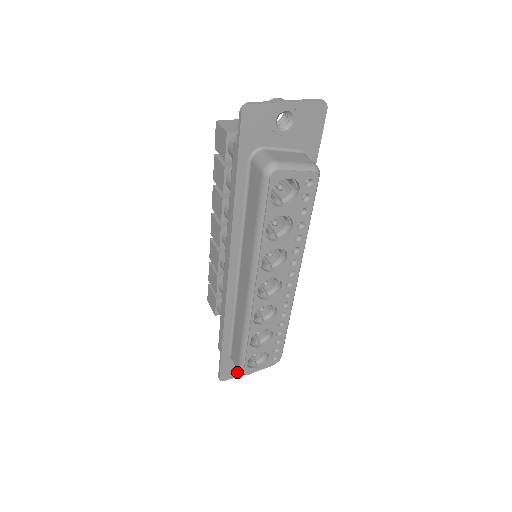
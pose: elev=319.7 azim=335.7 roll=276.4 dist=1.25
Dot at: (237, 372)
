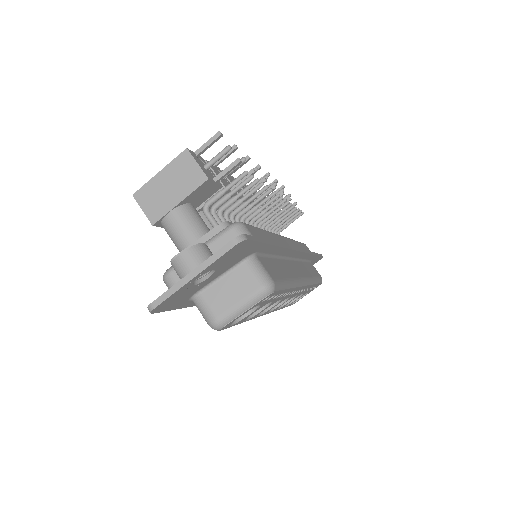
Dot at: occluded
